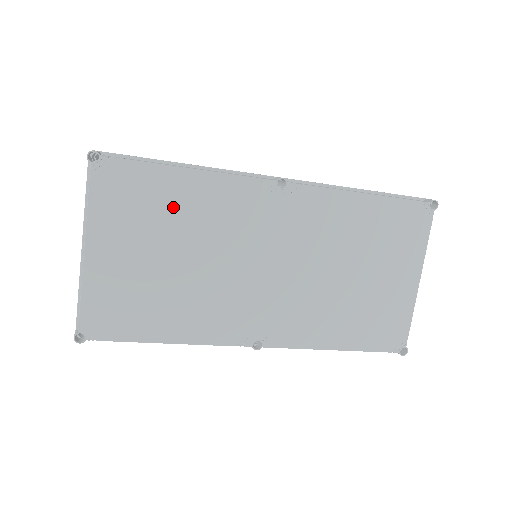
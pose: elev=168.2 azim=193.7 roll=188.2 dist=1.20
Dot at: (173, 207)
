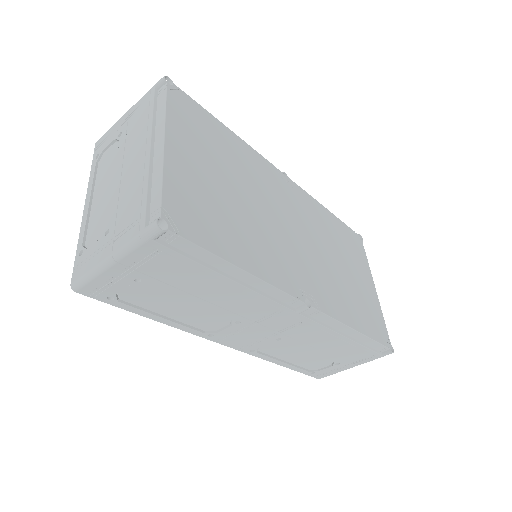
Dot at: (227, 150)
